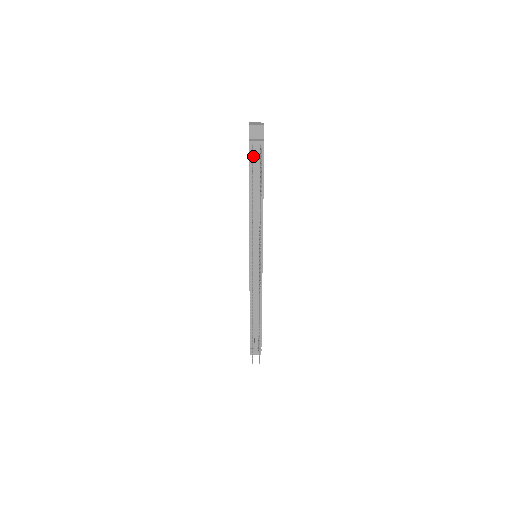
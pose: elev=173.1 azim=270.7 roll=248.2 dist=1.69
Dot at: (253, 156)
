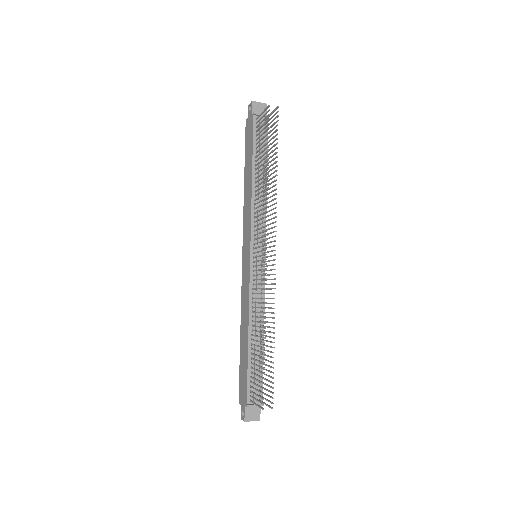
Dot at: (257, 130)
